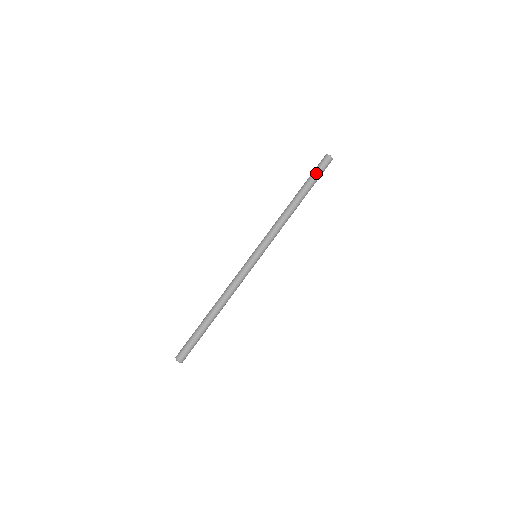
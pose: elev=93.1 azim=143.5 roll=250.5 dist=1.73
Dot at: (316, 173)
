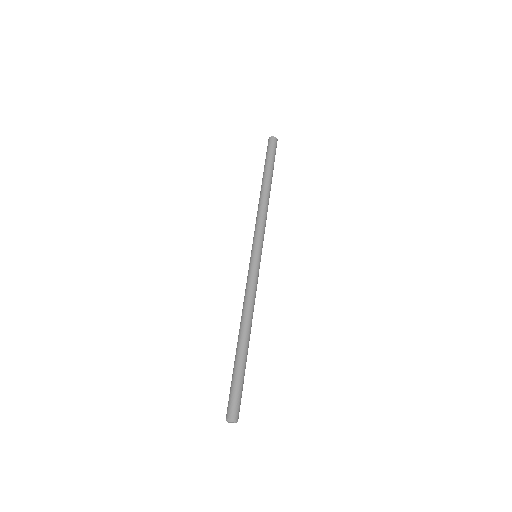
Dot at: (266, 157)
